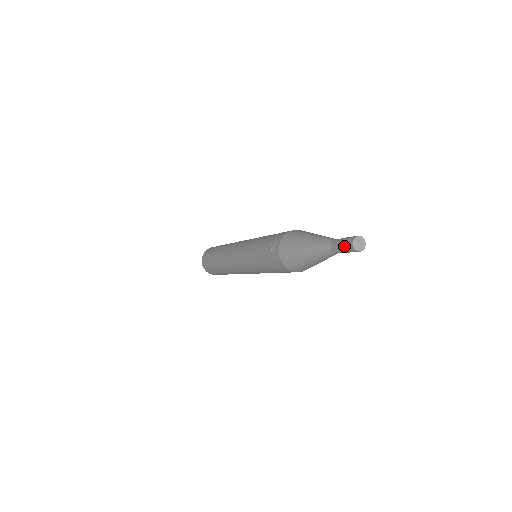
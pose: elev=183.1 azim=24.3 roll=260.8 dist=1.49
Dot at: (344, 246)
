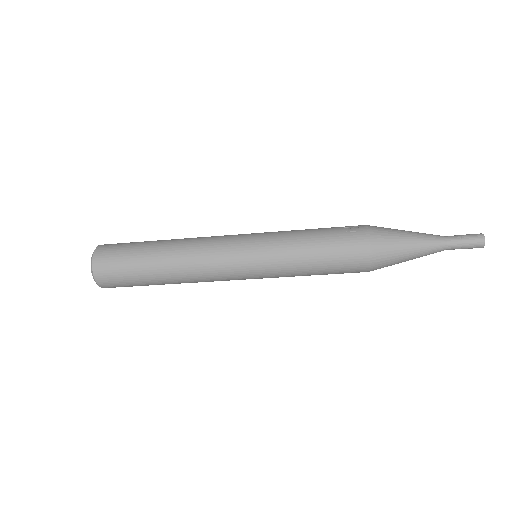
Dot at: (470, 237)
